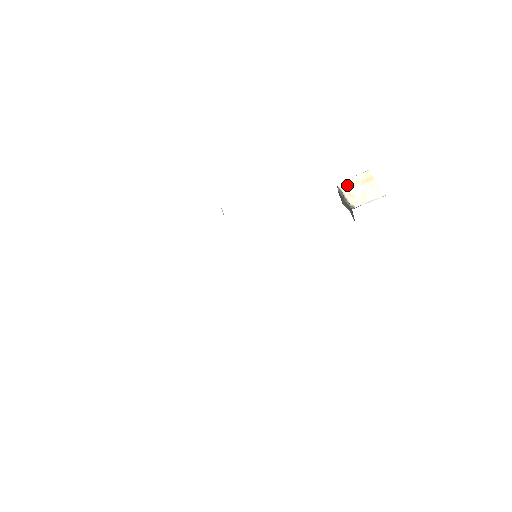
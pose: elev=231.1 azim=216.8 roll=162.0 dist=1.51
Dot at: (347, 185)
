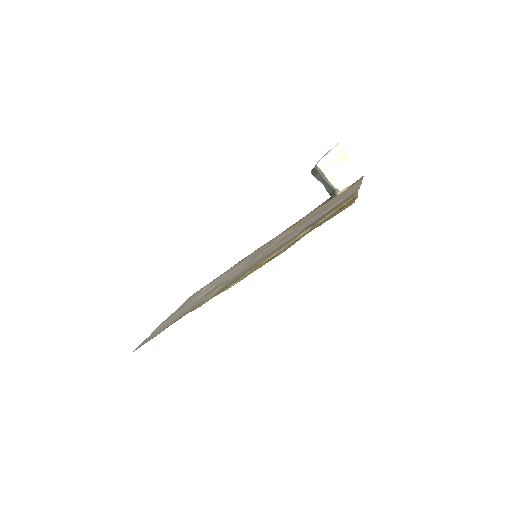
Dot at: (326, 164)
